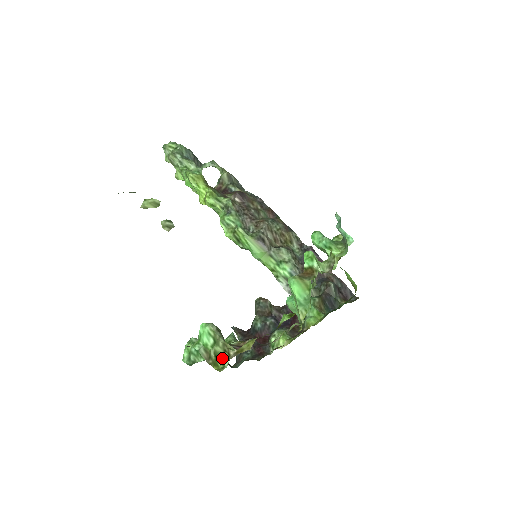
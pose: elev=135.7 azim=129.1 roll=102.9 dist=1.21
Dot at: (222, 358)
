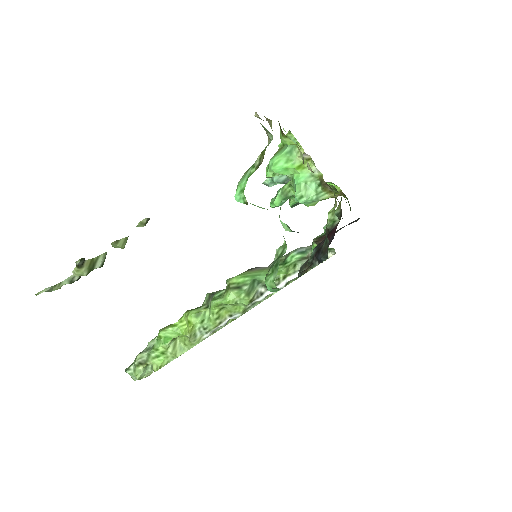
Dot at: (265, 148)
